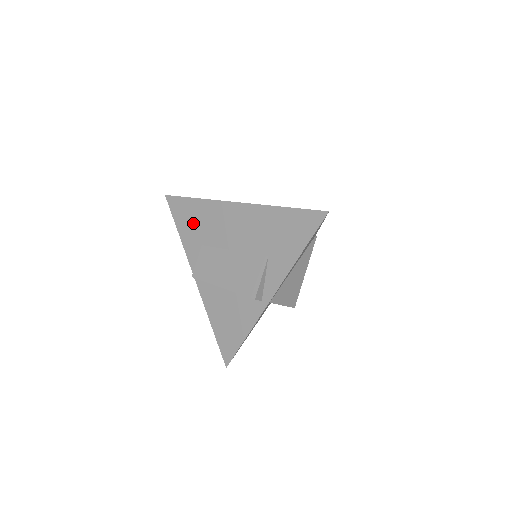
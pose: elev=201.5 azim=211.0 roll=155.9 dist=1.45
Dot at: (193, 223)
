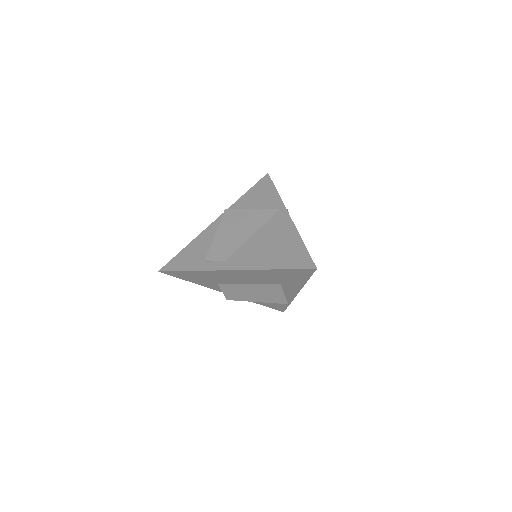
Dot at: (200, 279)
